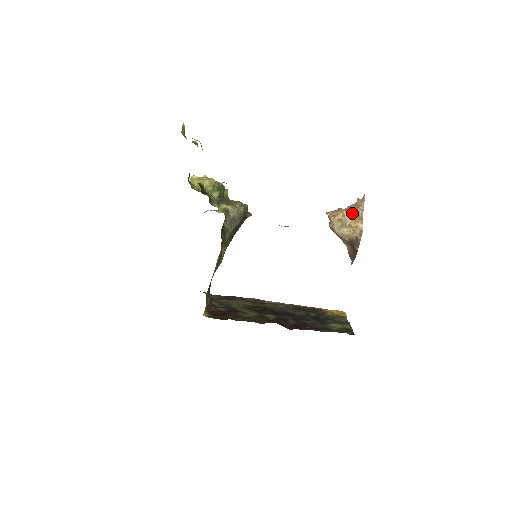
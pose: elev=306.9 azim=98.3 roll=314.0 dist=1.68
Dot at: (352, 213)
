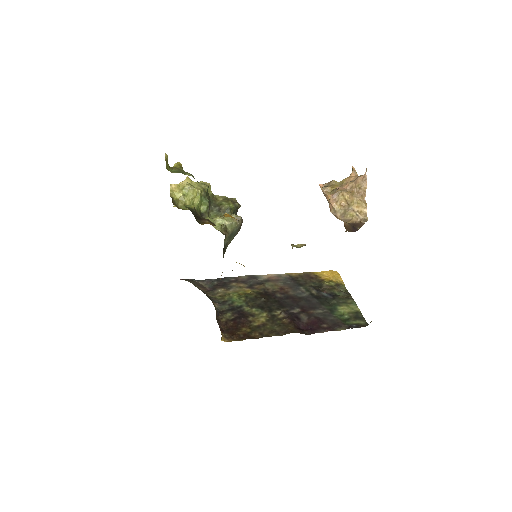
Dot at: (354, 195)
